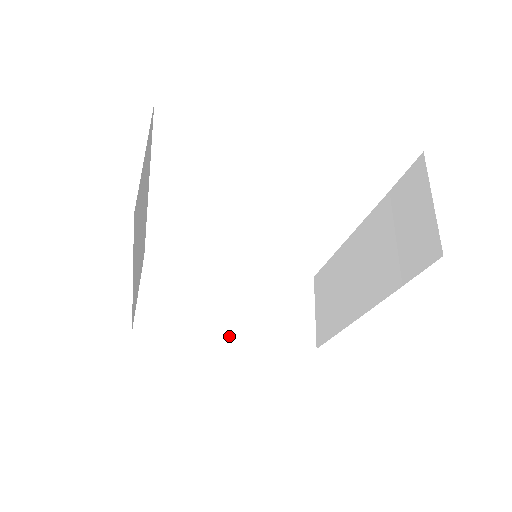
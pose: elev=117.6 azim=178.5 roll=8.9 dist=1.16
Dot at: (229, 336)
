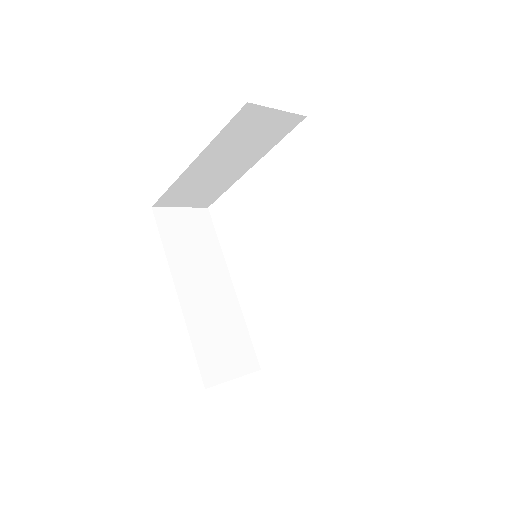
Dot at: occluded
